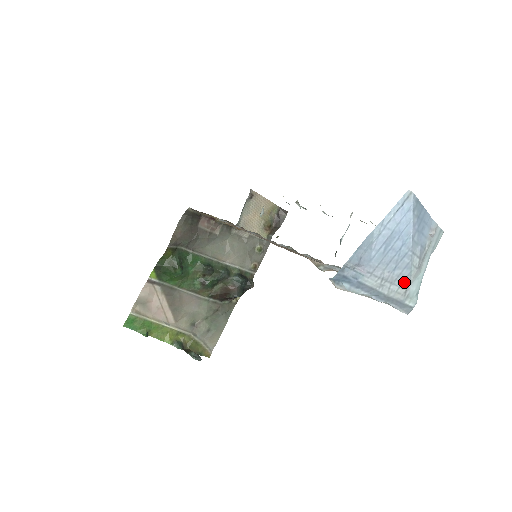
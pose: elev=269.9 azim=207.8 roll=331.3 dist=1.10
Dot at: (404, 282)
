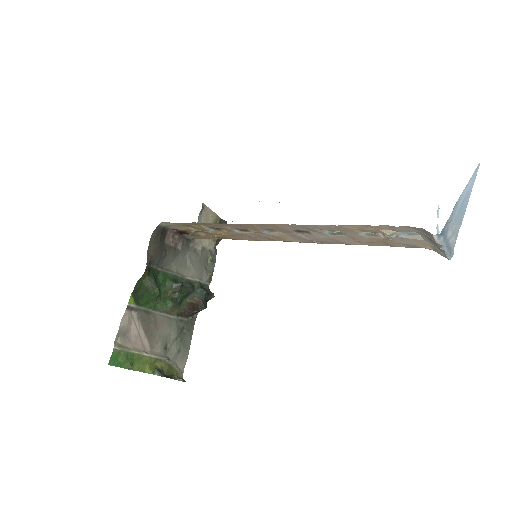
Dot at: (457, 234)
